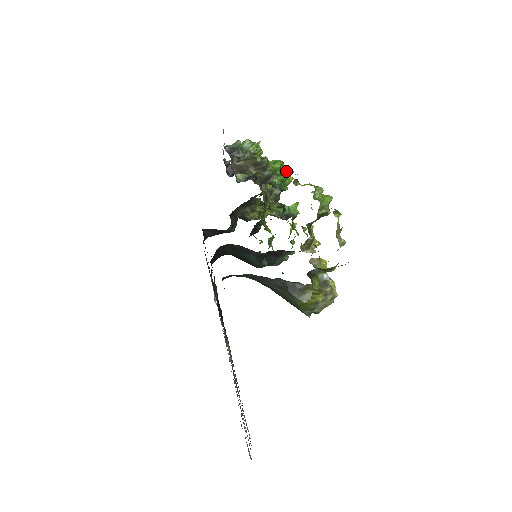
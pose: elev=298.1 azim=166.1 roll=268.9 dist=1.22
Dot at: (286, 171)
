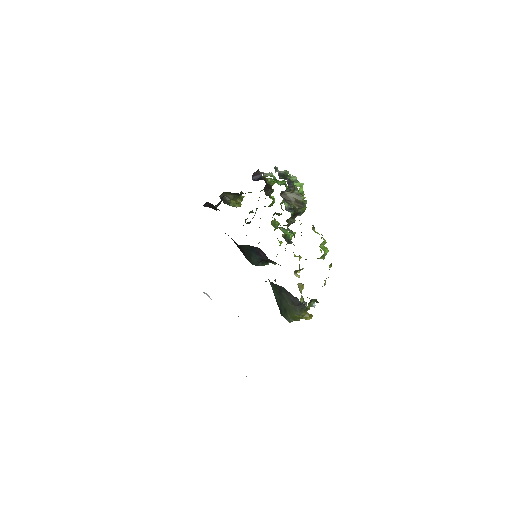
Dot at: occluded
